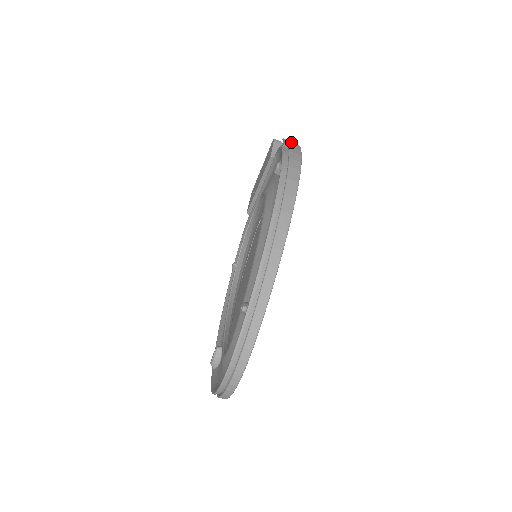
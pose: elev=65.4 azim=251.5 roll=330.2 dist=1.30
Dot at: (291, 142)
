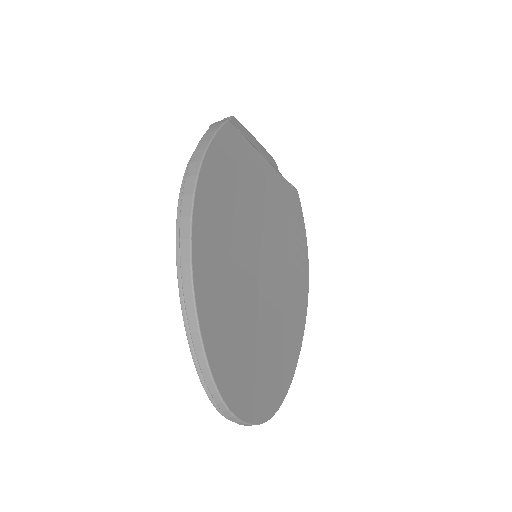
Dot at: (211, 128)
